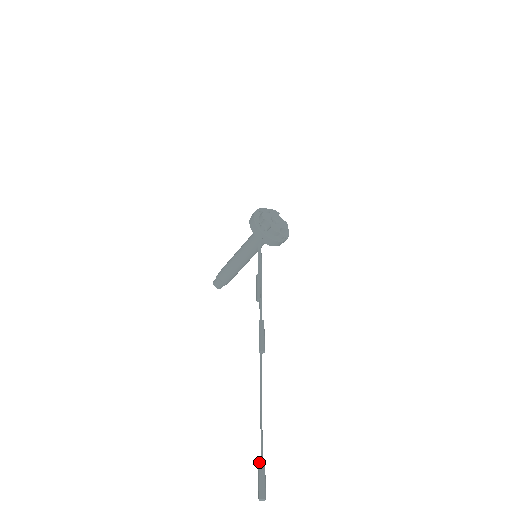
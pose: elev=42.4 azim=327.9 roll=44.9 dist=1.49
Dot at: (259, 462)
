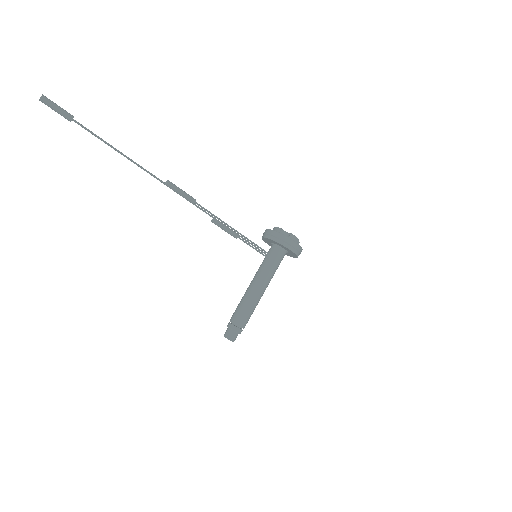
Dot at: (71, 118)
